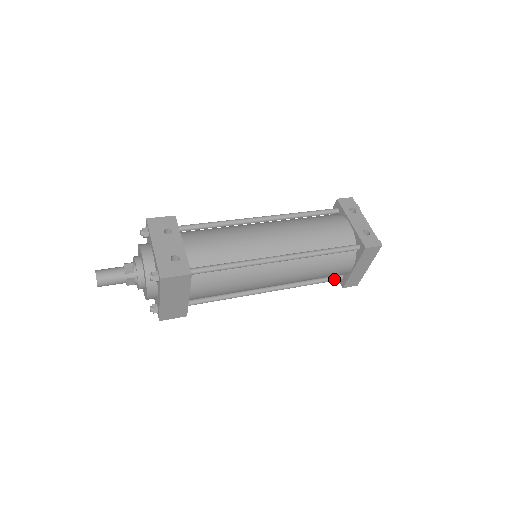
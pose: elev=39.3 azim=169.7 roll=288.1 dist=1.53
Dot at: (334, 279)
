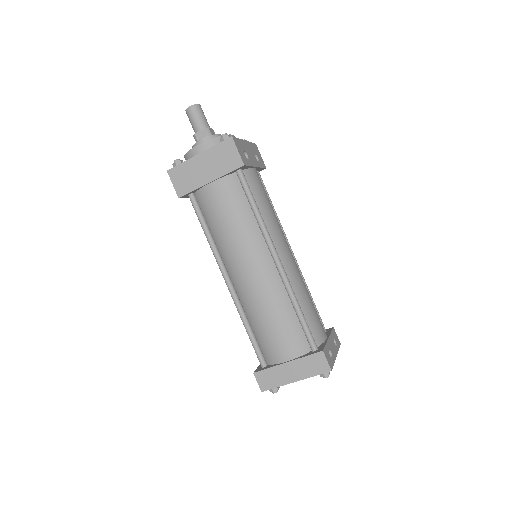
Dot at: (261, 356)
